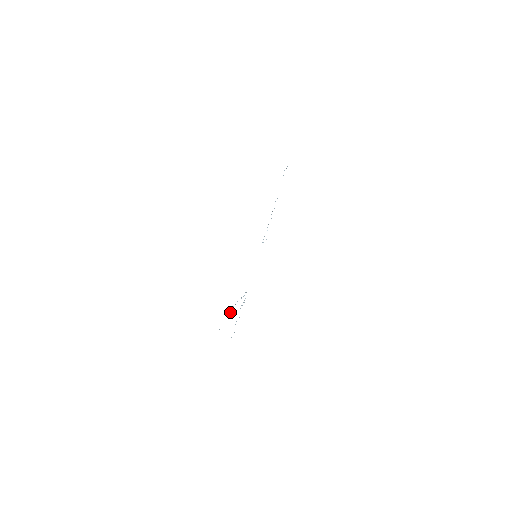
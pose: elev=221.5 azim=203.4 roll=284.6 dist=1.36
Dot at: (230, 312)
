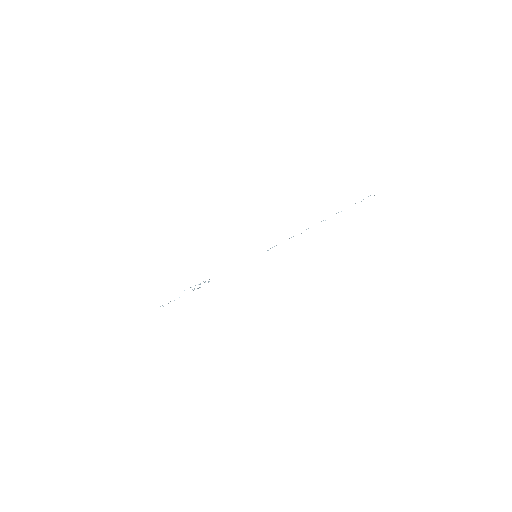
Dot at: (198, 284)
